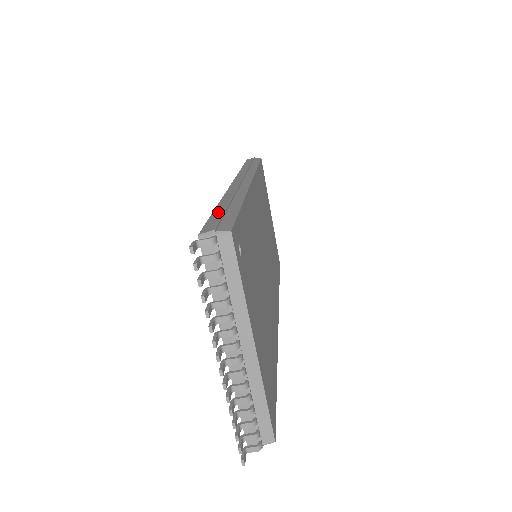
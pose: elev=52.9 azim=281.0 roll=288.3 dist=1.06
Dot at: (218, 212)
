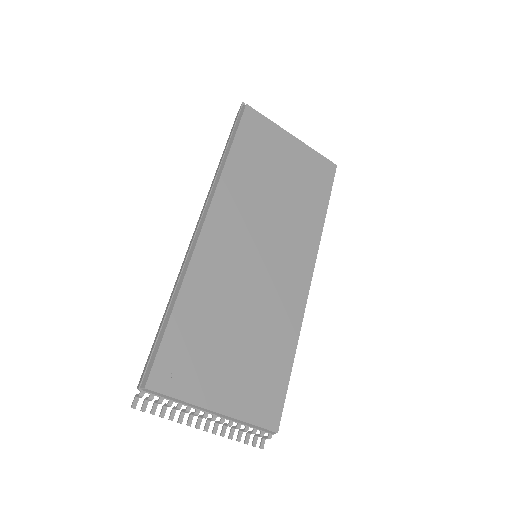
Dot at: (155, 339)
